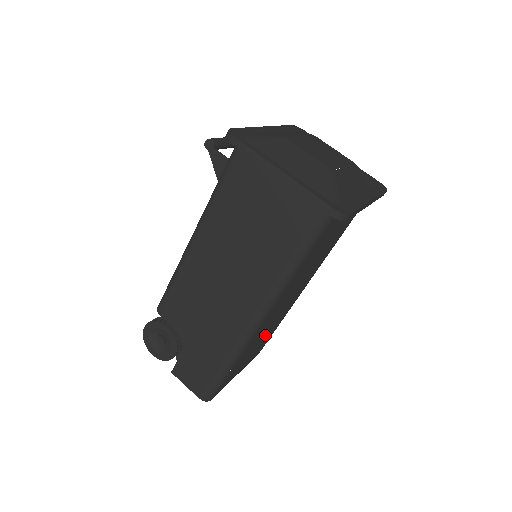
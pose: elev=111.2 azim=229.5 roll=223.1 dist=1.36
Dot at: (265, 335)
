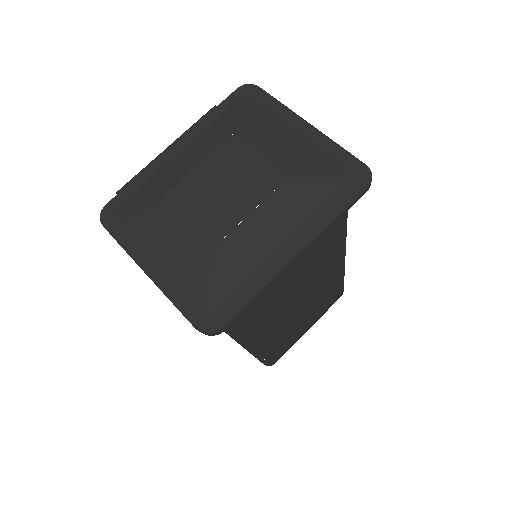
Dot at: (310, 311)
